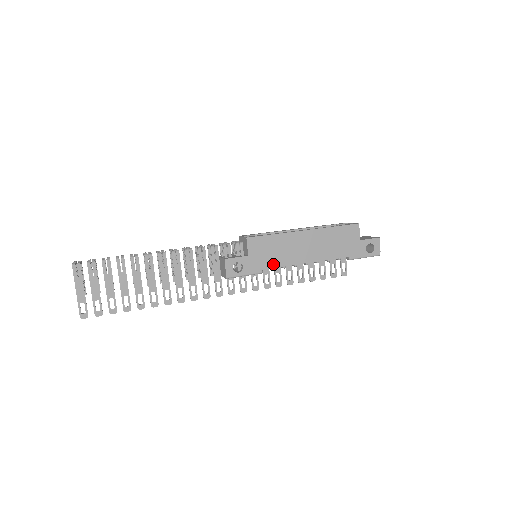
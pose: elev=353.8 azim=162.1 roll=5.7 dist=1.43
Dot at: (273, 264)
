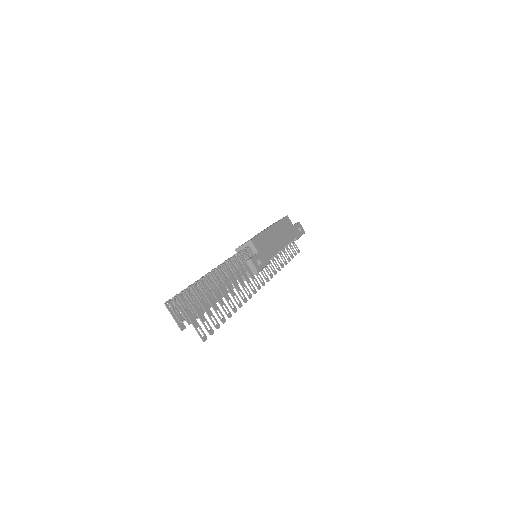
Dot at: (271, 254)
